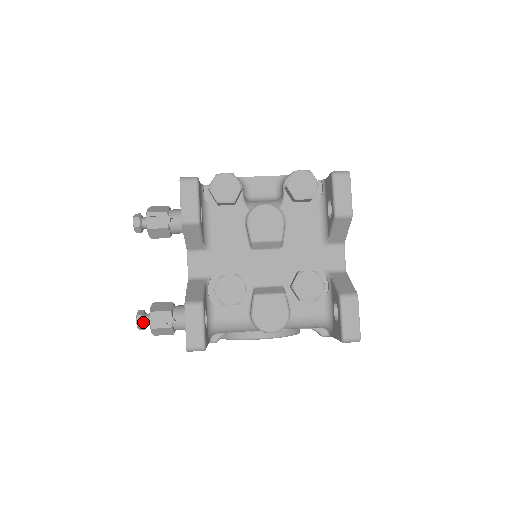
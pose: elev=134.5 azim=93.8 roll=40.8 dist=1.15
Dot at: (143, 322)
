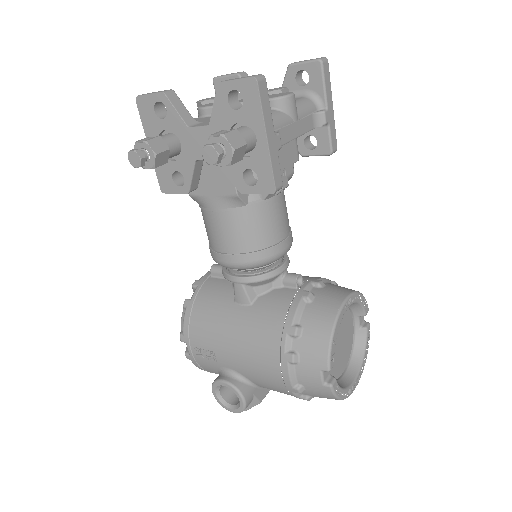
Dot at: (214, 144)
